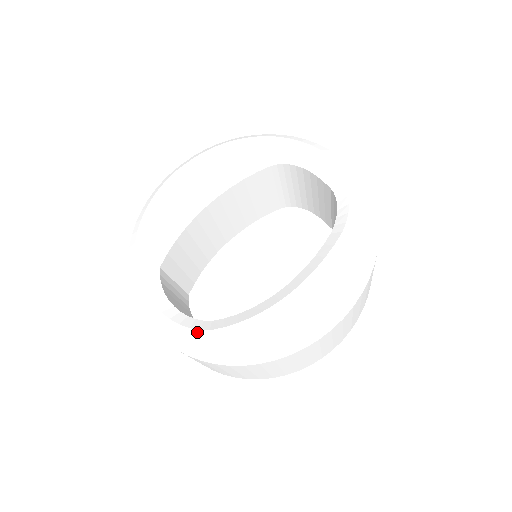
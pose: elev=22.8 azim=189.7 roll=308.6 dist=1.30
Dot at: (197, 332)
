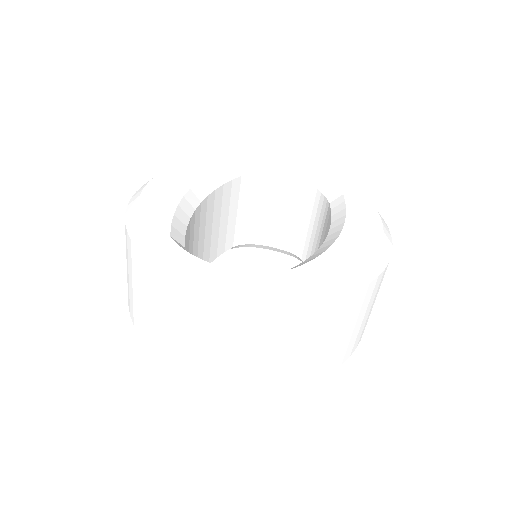
Dot at: (282, 272)
